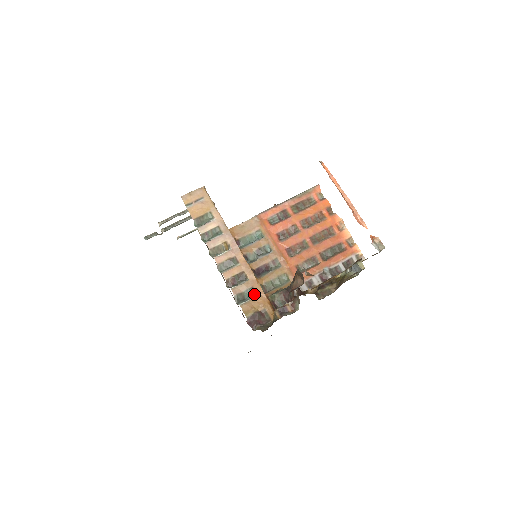
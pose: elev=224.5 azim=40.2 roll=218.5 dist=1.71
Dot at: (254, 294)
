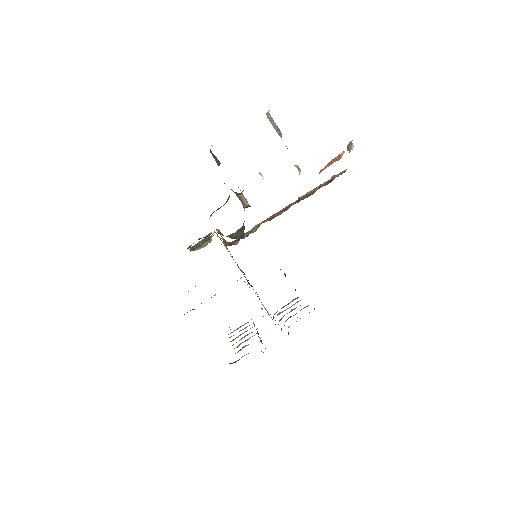
Dot at: occluded
